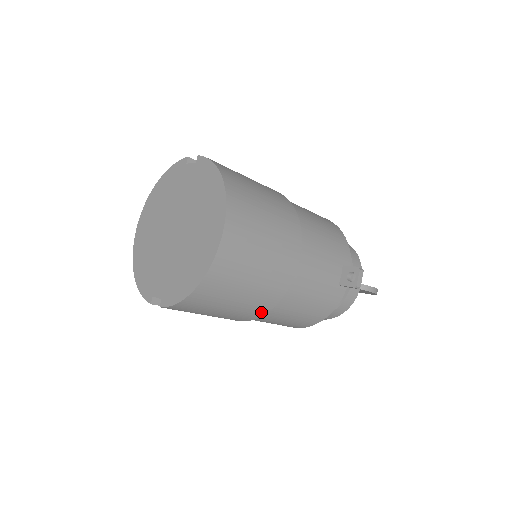
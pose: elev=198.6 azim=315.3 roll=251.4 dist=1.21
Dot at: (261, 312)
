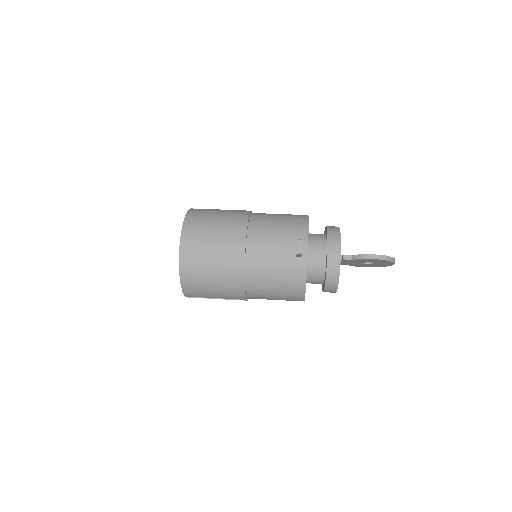
Dot at: (240, 287)
